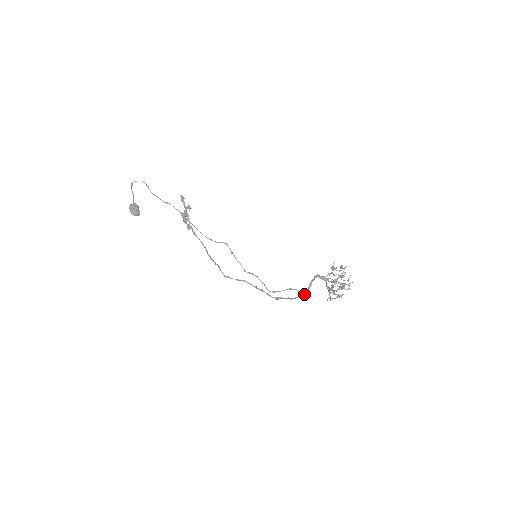
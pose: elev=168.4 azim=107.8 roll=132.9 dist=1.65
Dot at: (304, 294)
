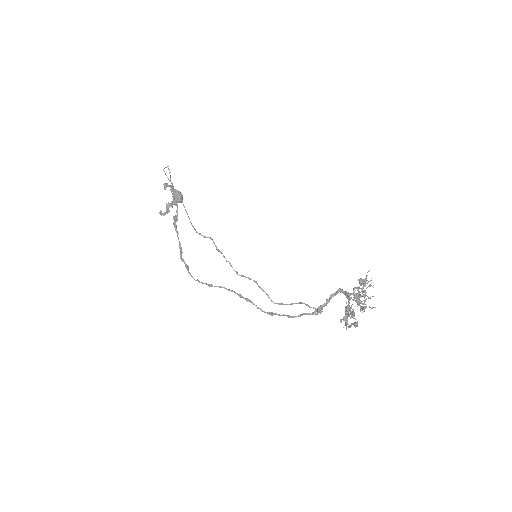
Dot at: (307, 313)
